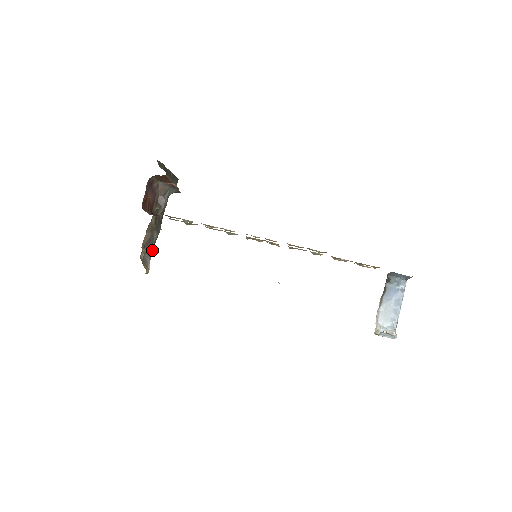
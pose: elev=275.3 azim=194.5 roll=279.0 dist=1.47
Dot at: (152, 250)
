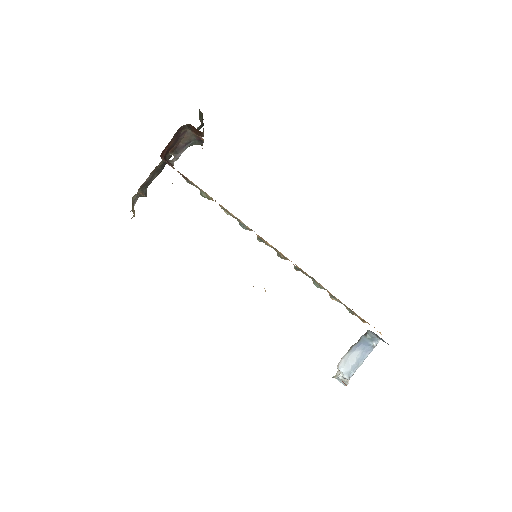
Dot at: (145, 192)
